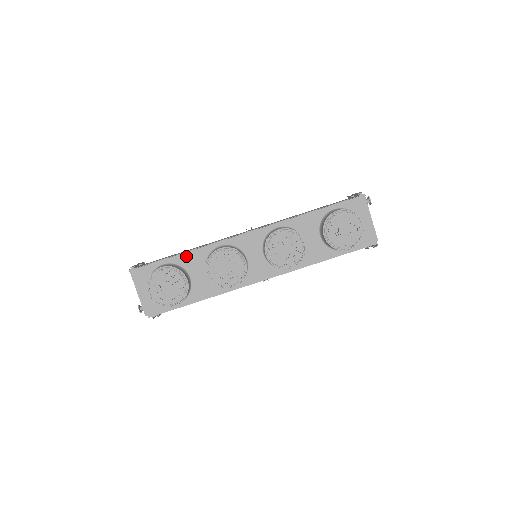
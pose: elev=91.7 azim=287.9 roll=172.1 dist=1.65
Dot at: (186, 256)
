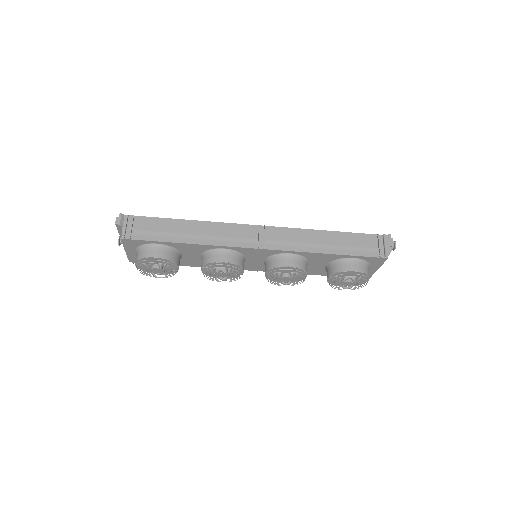
Dot at: (184, 245)
